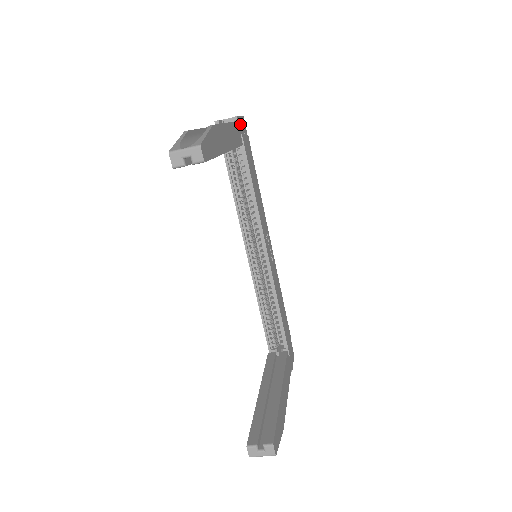
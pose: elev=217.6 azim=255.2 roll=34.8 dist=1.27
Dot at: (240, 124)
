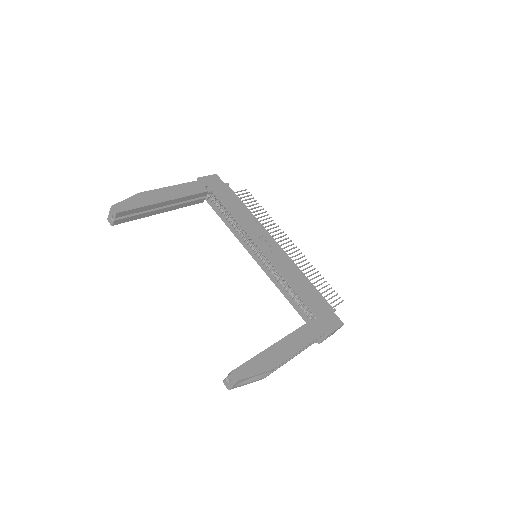
Dot at: (206, 180)
